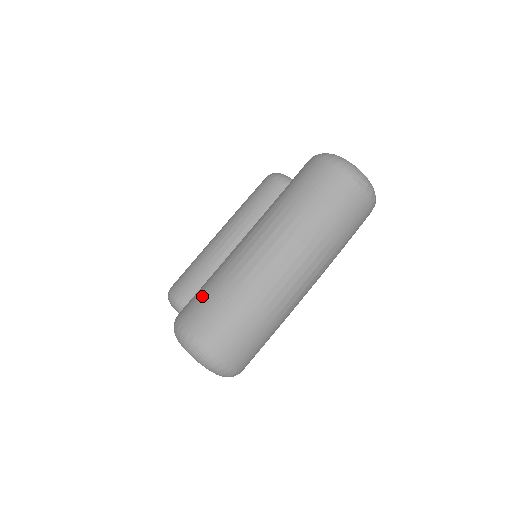
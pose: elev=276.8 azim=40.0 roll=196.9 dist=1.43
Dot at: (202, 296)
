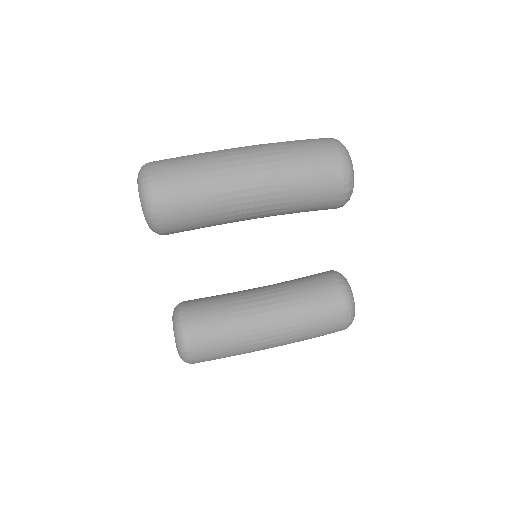
Dot at: occluded
